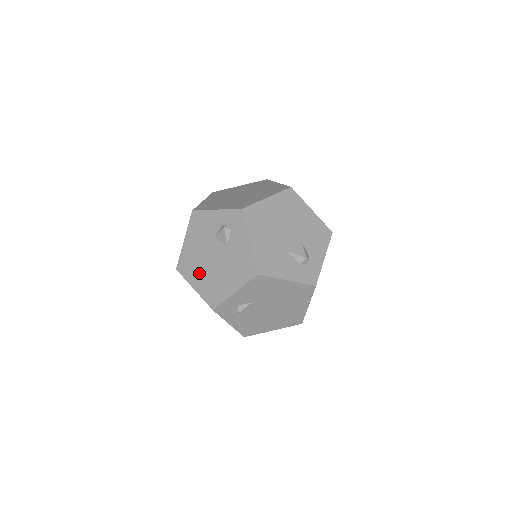
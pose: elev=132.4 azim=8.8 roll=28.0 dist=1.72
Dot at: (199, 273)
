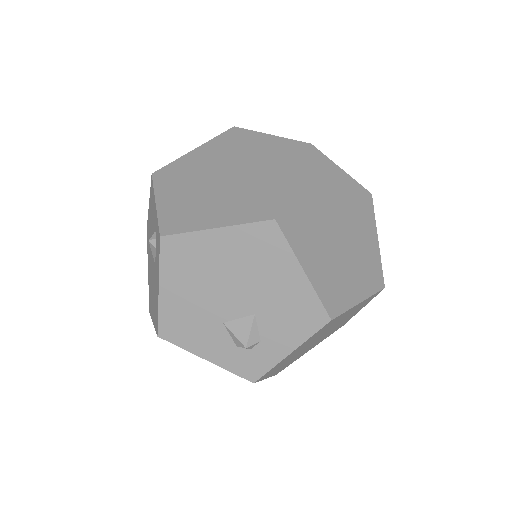
Dot at: (149, 260)
